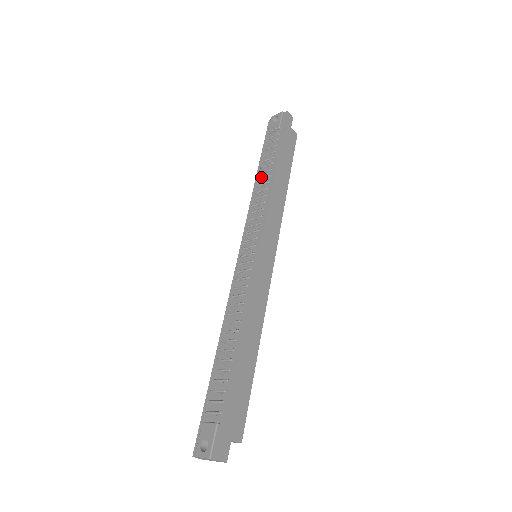
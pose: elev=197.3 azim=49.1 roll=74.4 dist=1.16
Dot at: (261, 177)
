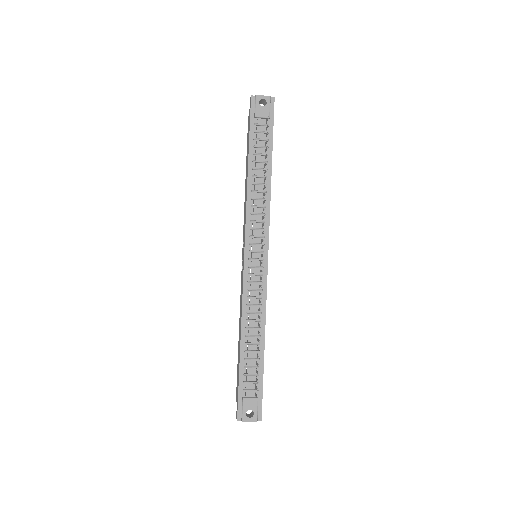
Dot at: (255, 173)
